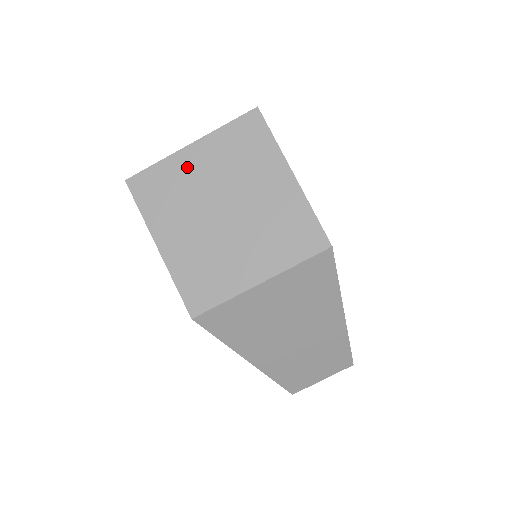
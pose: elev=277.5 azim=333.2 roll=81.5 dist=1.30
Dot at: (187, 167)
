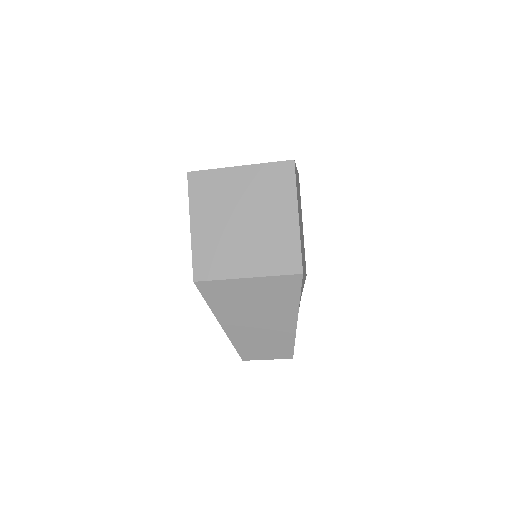
Dot at: (231, 181)
